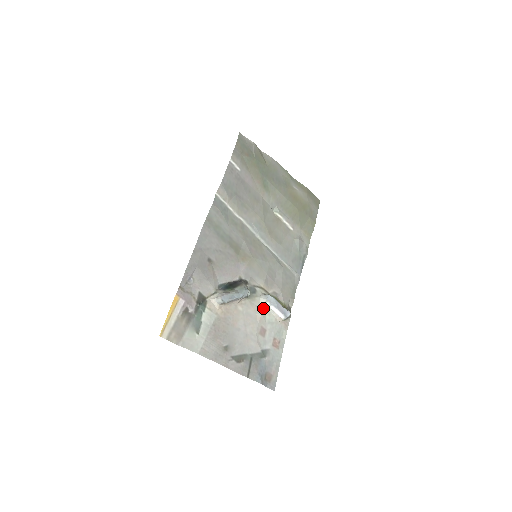
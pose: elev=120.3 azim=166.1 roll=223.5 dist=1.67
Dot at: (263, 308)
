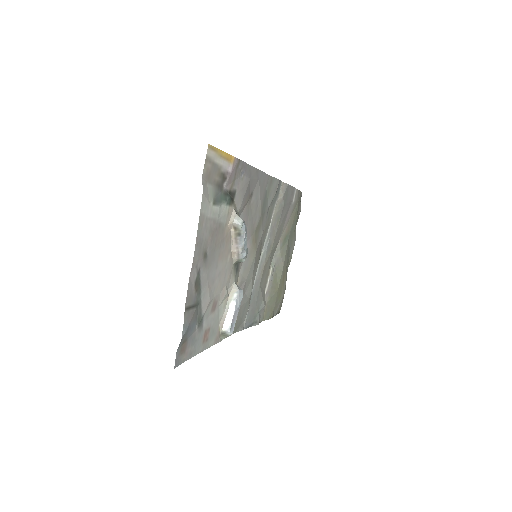
Dot at: (228, 293)
